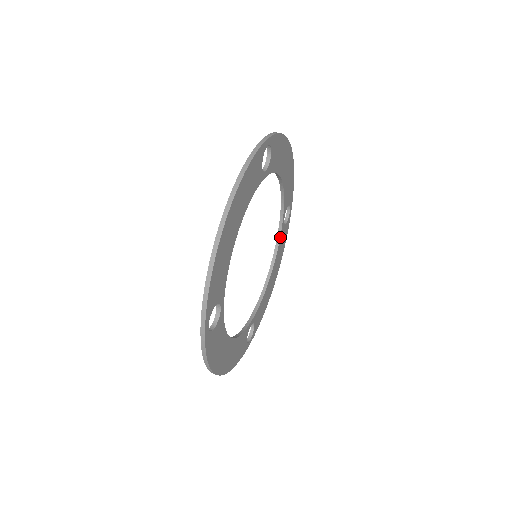
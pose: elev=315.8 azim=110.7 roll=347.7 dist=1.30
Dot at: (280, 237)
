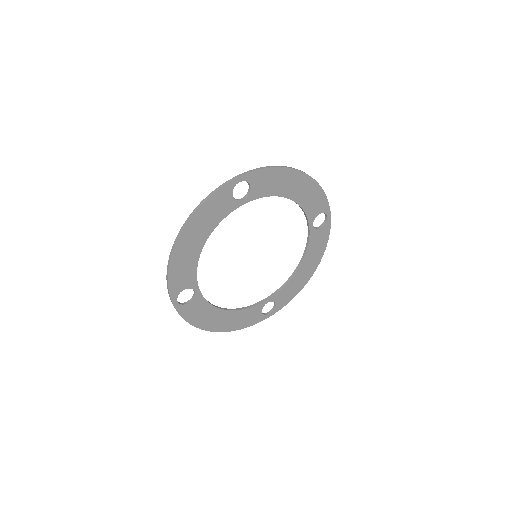
Dot at: (310, 239)
